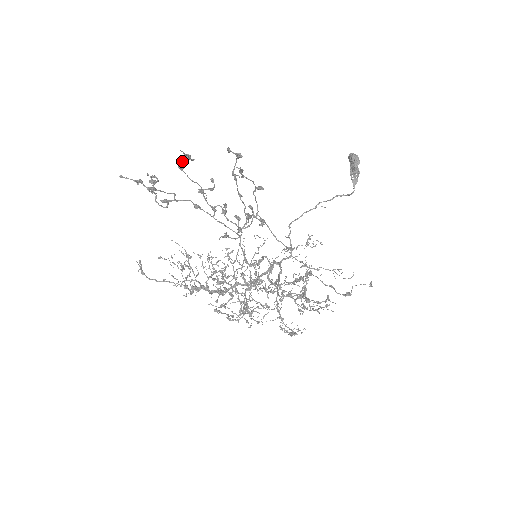
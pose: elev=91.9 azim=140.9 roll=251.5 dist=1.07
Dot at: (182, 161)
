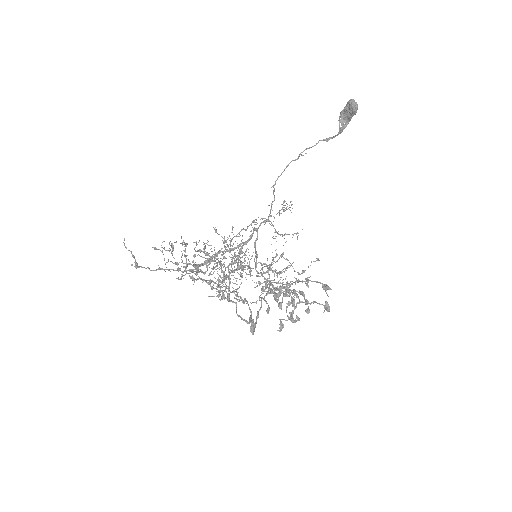
Dot at: occluded
